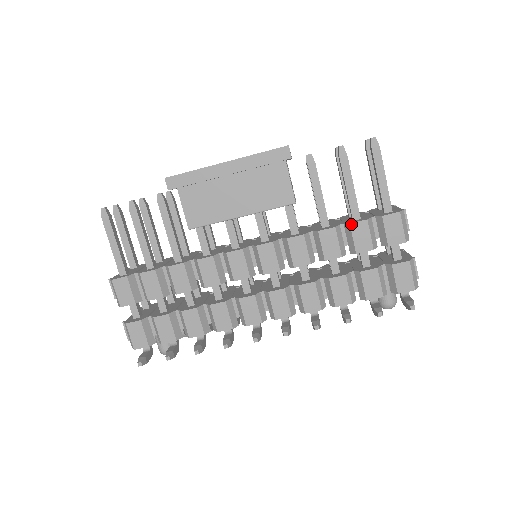
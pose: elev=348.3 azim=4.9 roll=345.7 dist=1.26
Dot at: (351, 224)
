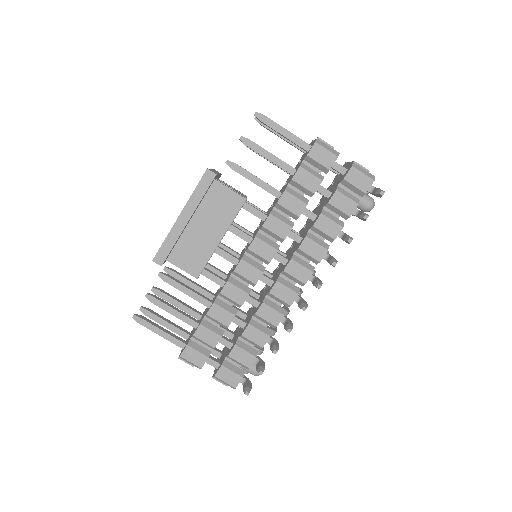
Dot at: (293, 179)
